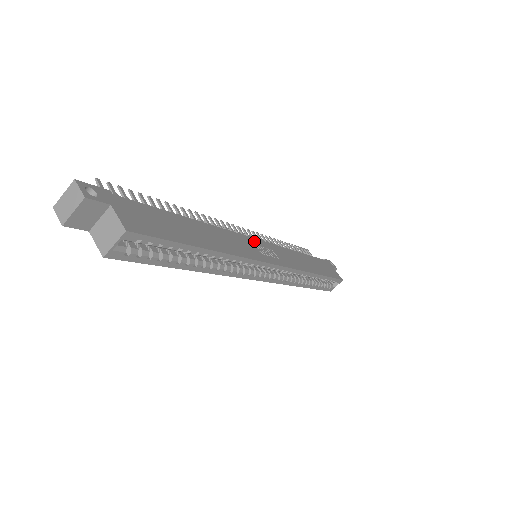
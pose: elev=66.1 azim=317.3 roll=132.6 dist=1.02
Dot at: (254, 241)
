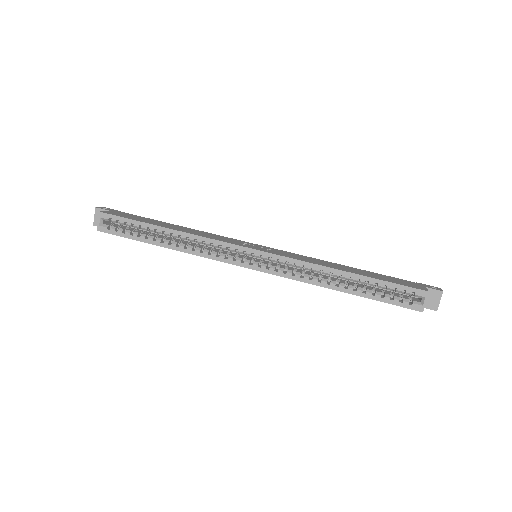
Dot at: (249, 243)
